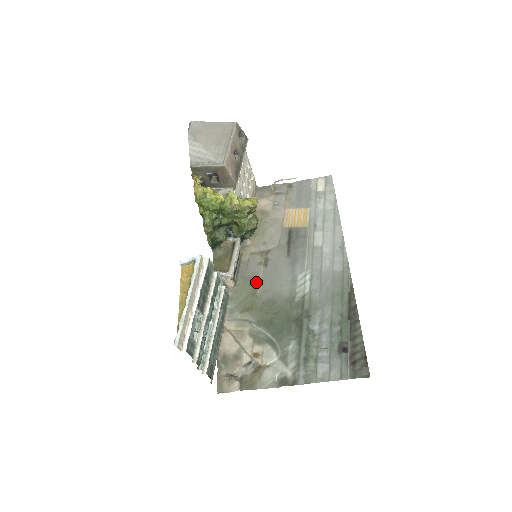
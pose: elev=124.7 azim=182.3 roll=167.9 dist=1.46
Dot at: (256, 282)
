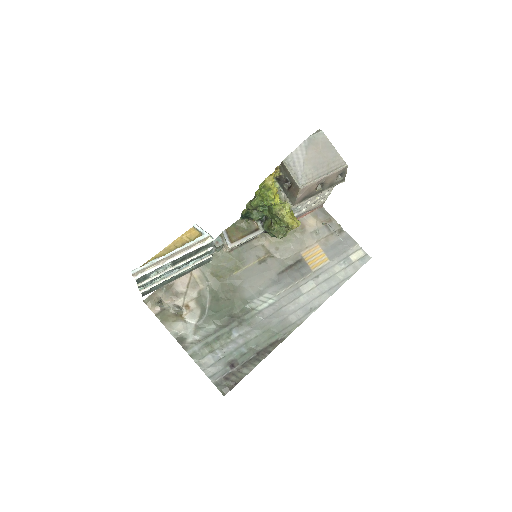
Dot at: (242, 266)
